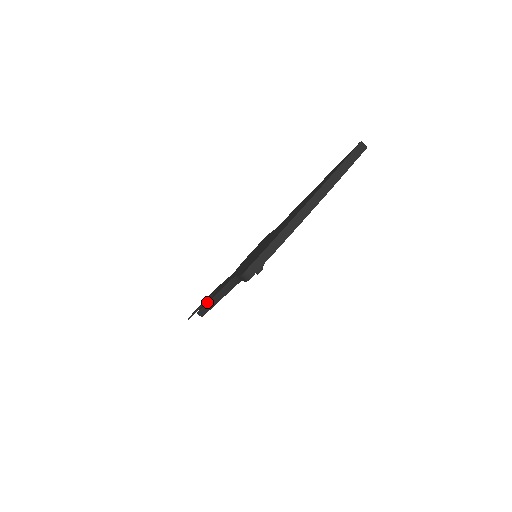
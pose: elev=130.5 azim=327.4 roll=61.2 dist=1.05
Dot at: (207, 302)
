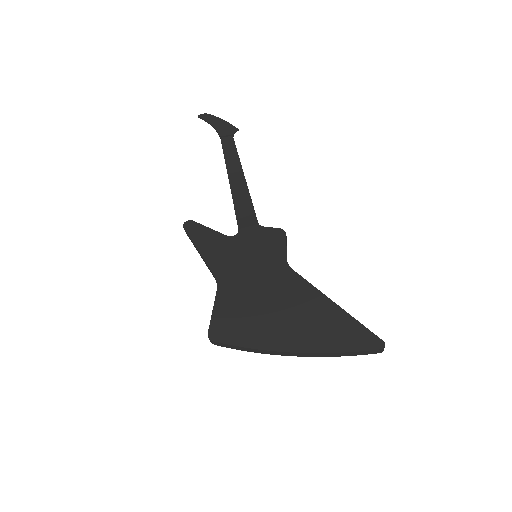
Dot at: (193, 240)
